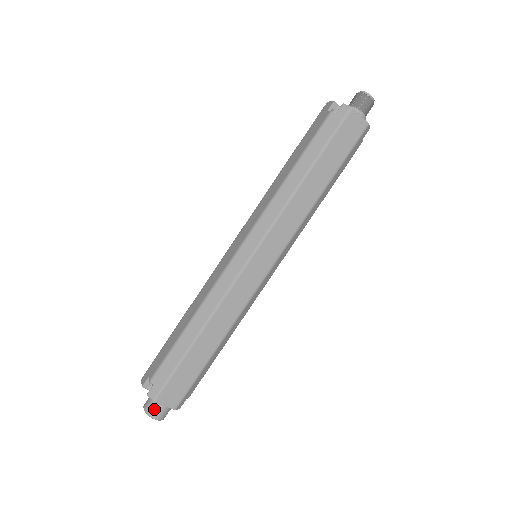
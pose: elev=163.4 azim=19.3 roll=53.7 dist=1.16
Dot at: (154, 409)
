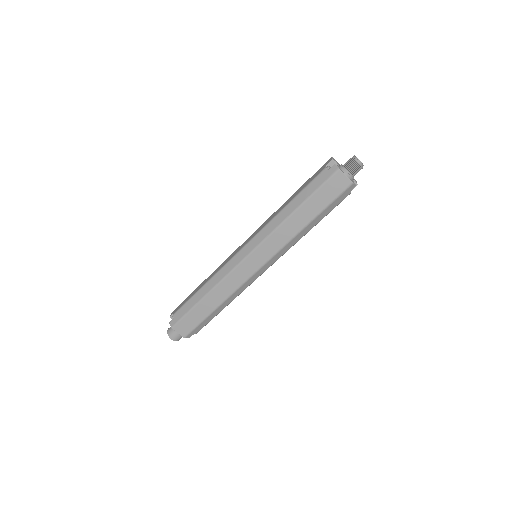
Dot at: (171, 333)
